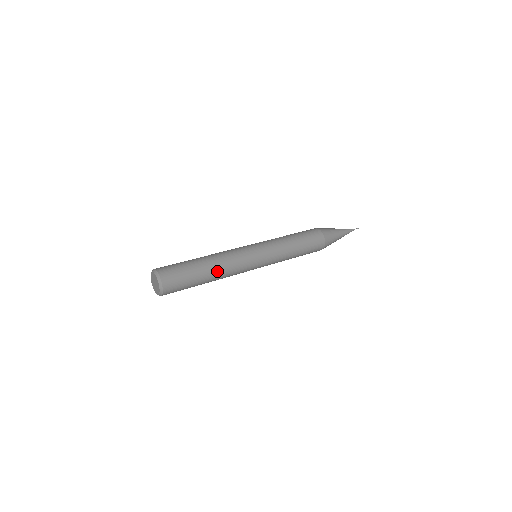
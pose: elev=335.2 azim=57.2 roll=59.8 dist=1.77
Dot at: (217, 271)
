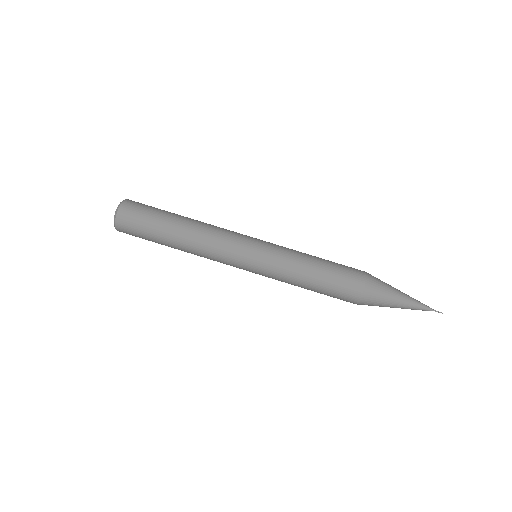
Dot at: (186, 251)
